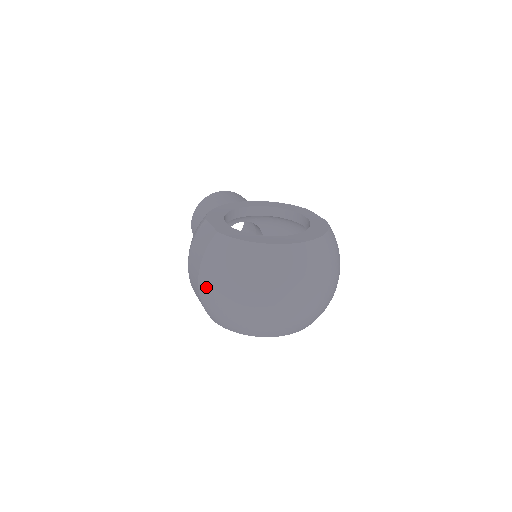
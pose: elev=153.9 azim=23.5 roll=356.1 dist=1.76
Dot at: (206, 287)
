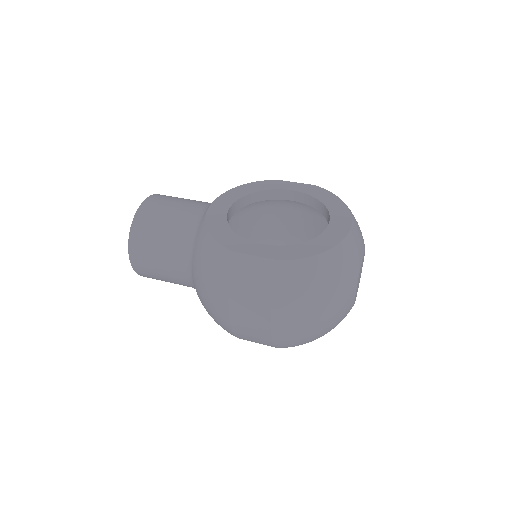
Dot at: (288, 324)
